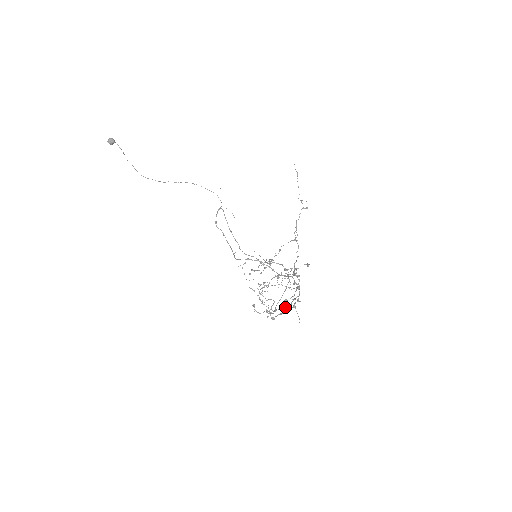
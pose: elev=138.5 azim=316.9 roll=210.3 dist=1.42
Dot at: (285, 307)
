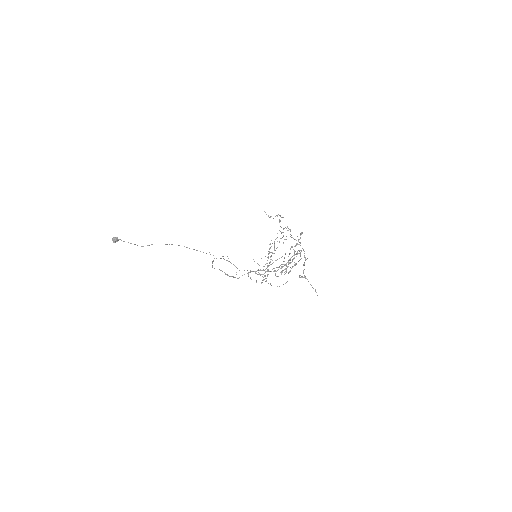
Dot at: occluded
